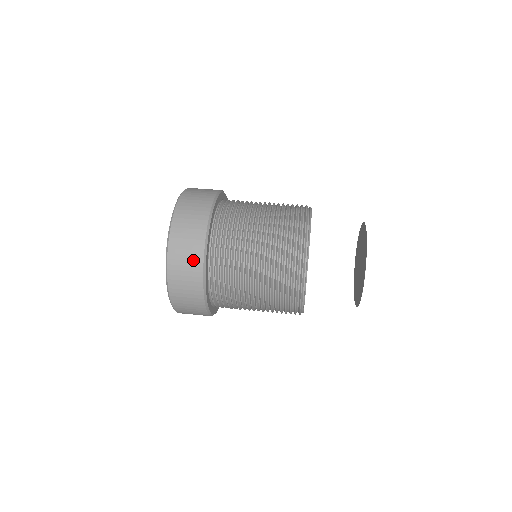
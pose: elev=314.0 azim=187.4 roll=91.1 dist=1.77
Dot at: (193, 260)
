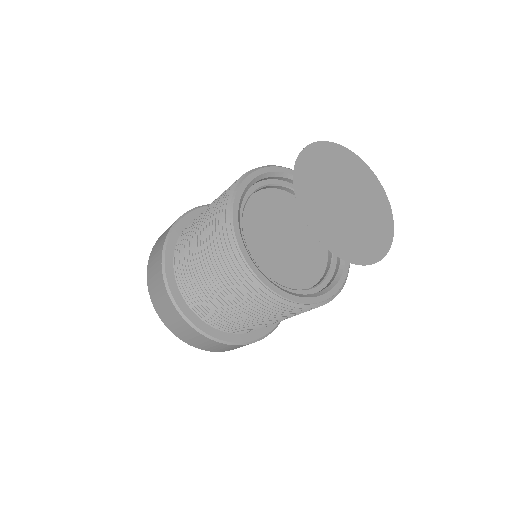
Dot at: (162, 295)
